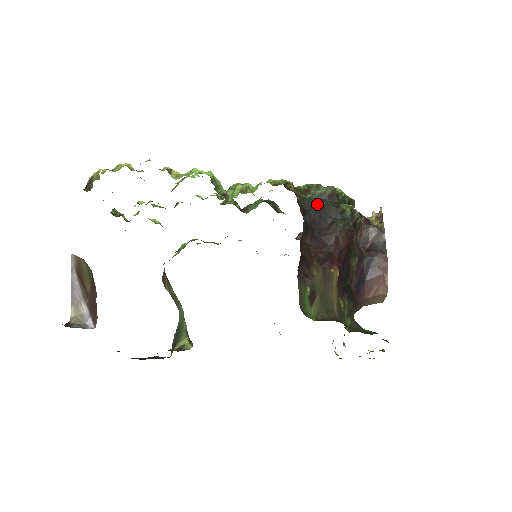
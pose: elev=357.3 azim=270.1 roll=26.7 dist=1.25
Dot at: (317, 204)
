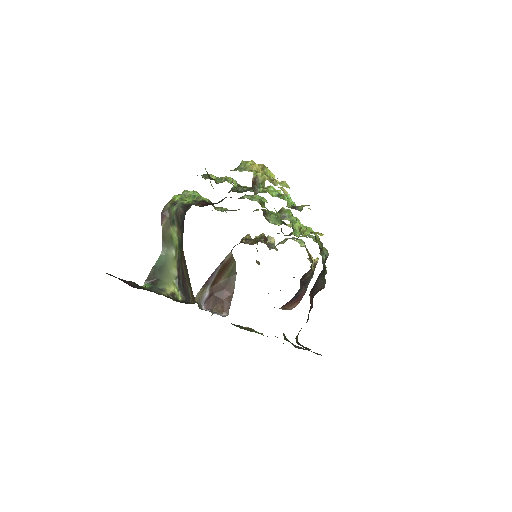
Dot at: occluded
